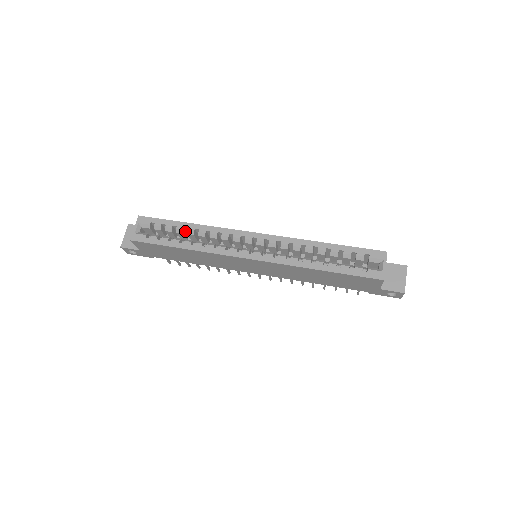
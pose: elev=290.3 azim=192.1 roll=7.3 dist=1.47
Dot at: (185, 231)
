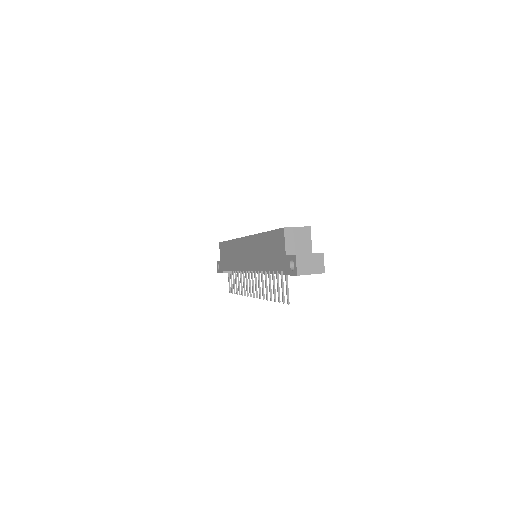
Dot at: occluded
